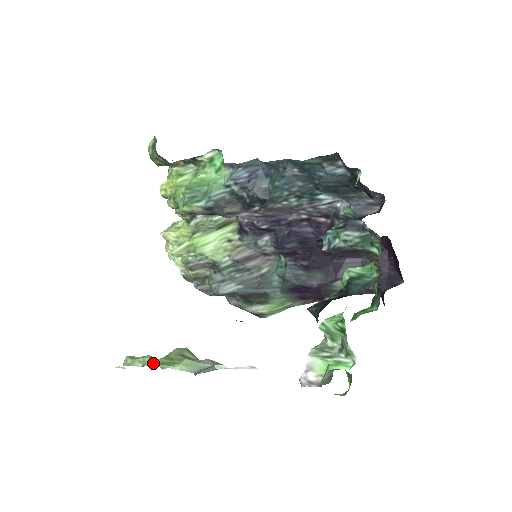
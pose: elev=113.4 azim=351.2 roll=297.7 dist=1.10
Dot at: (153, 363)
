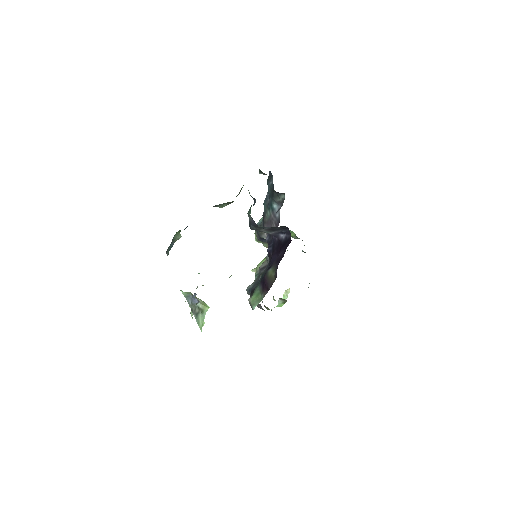
Dot at: occluded
